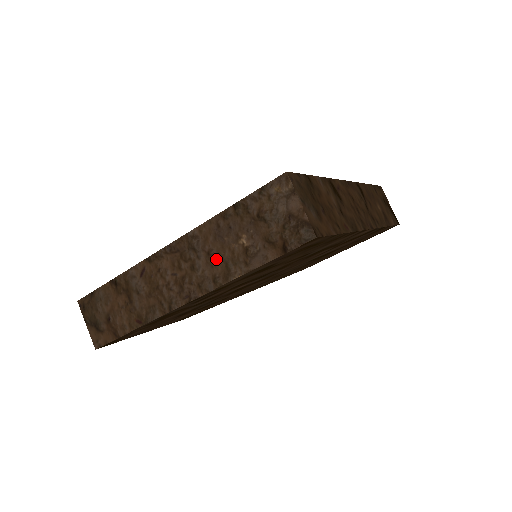
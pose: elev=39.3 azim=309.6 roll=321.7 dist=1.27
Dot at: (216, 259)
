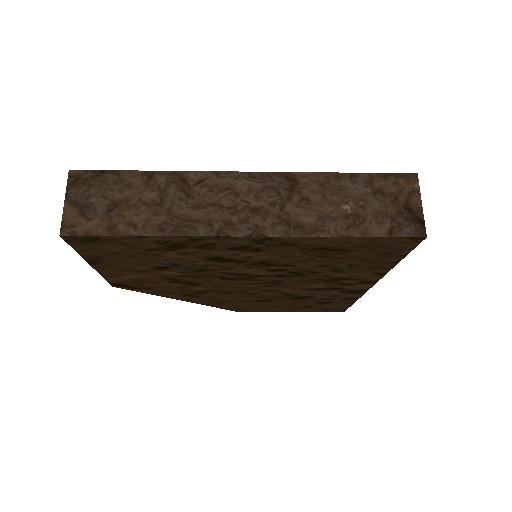
Dot at: (308, 210)
